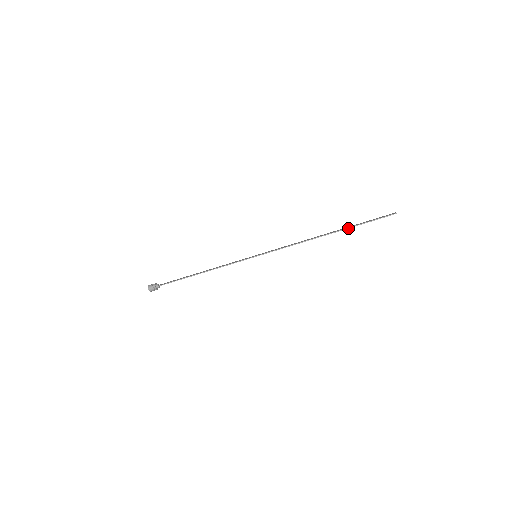
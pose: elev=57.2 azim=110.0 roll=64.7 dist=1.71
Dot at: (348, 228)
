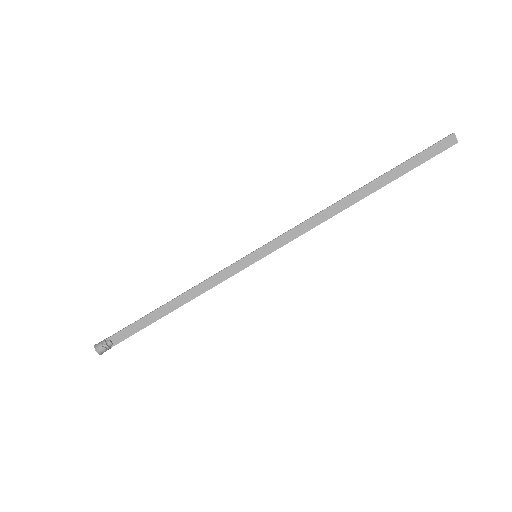
Dot at: (386, 173)
